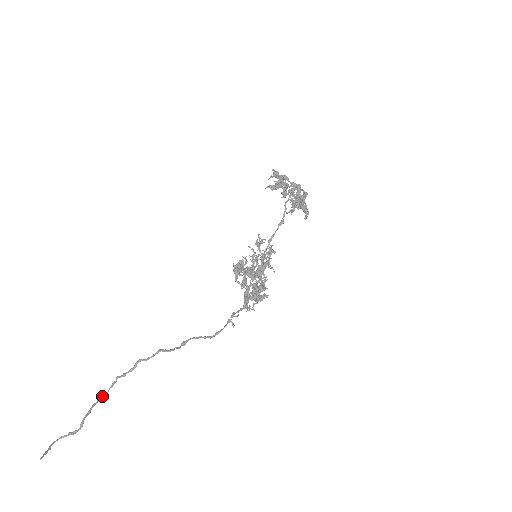
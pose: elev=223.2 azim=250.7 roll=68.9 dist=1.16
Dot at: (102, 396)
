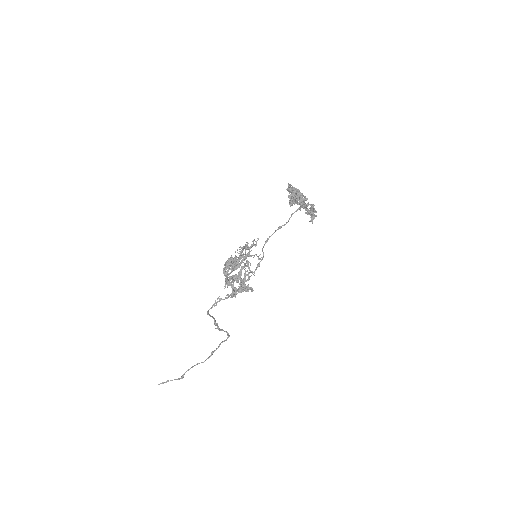
Dot at: (201, 362)
